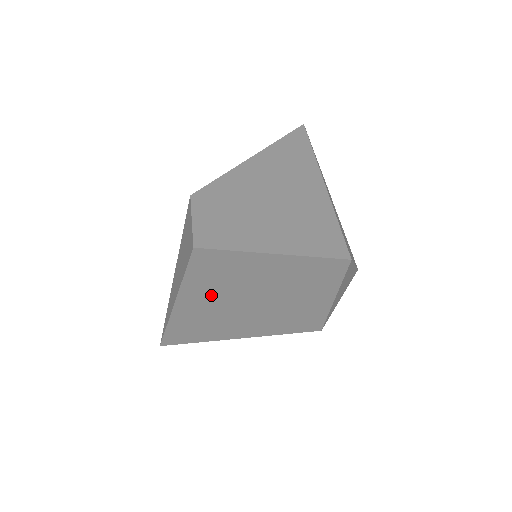
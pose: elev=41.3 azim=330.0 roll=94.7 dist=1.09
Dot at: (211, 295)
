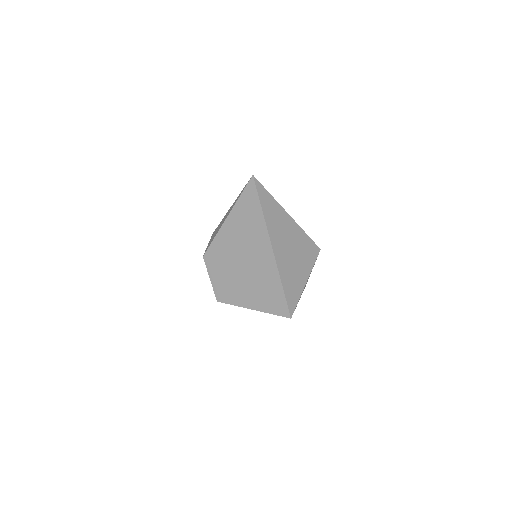
Dot at: occluded
